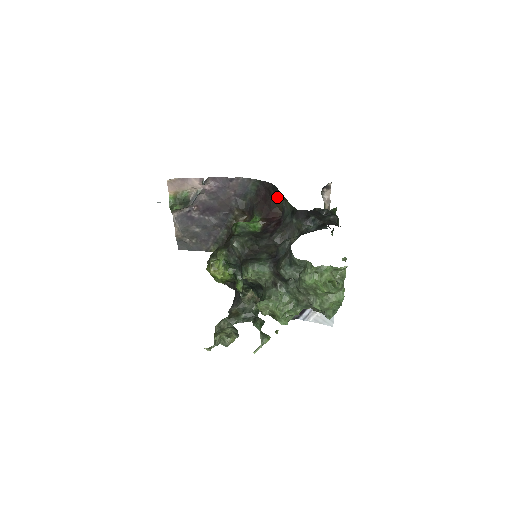
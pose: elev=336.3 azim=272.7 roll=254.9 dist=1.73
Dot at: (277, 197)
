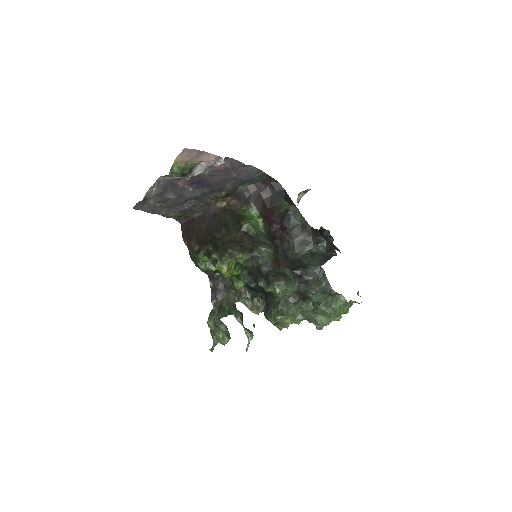
Dot at: (281, 198)
